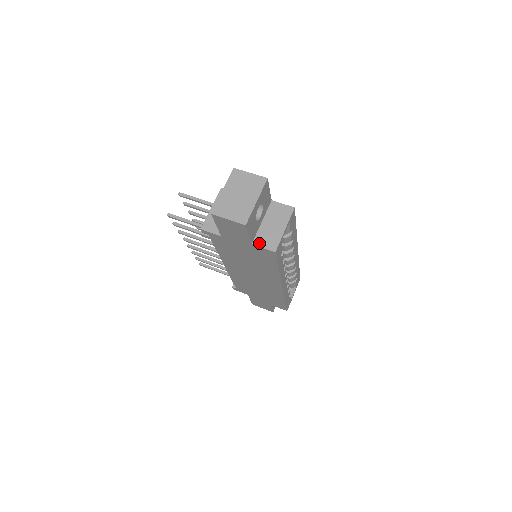
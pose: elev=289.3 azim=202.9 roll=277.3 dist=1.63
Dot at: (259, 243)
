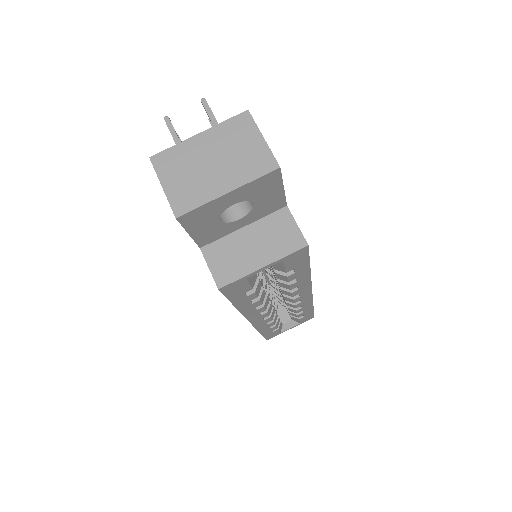
Dot at: (210, 256)
